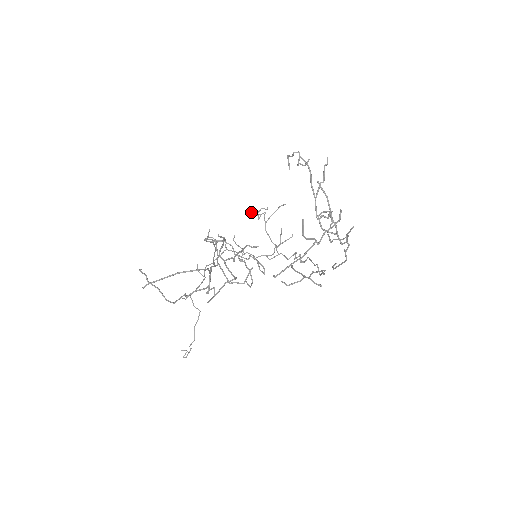
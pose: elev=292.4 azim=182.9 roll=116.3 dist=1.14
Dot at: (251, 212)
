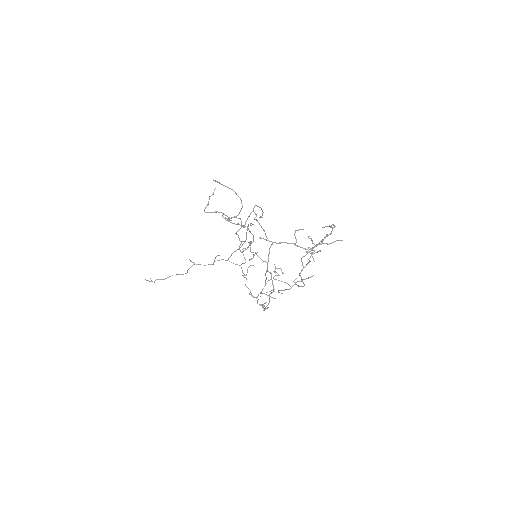
Dot at: occluded
